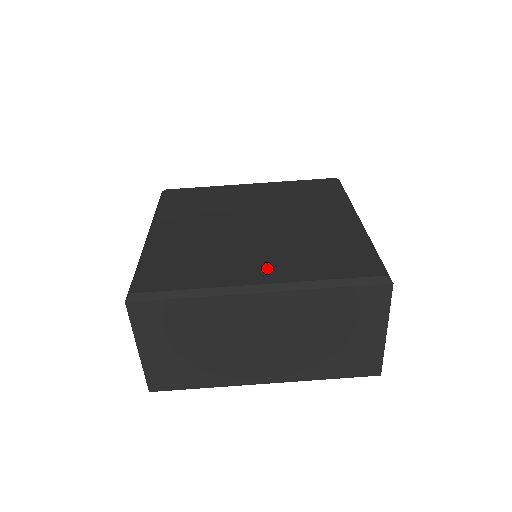
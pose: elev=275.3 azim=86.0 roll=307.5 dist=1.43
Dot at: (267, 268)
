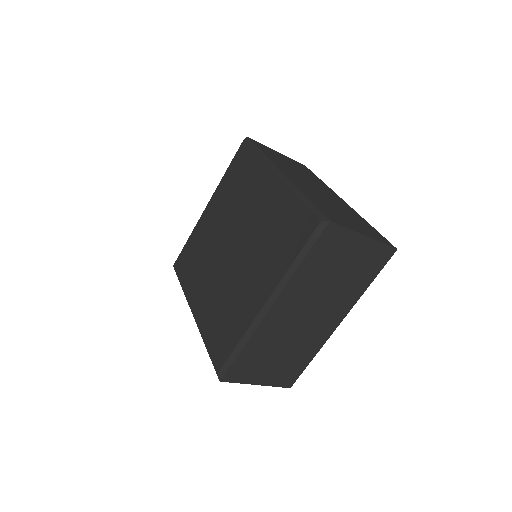
Dot at: (260, 285)
